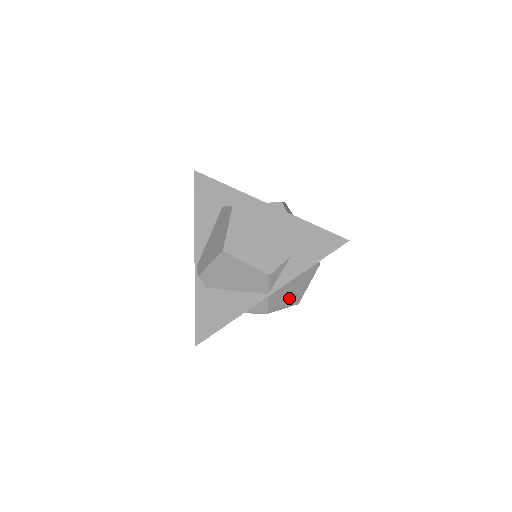
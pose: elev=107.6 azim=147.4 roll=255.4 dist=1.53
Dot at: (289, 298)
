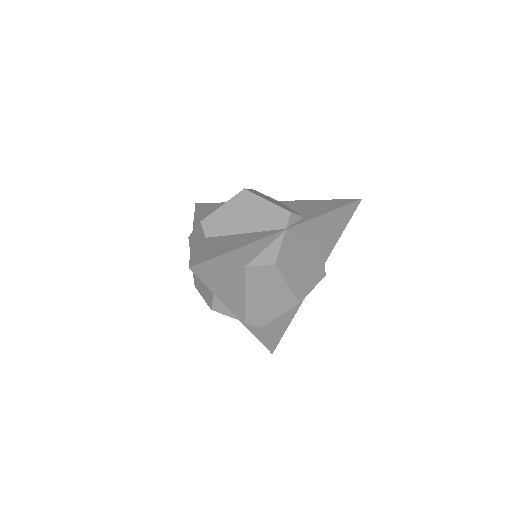
Dot at: occluded
